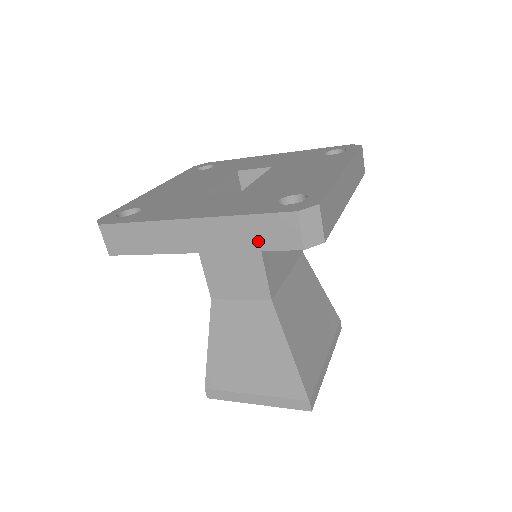
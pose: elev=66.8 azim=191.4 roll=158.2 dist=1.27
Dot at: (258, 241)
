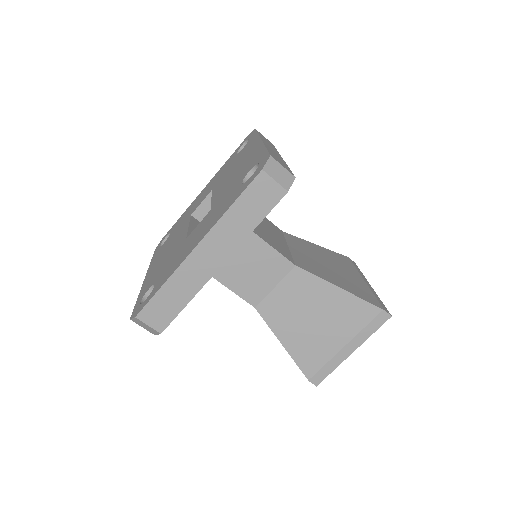
Dot at: (254, 216)
